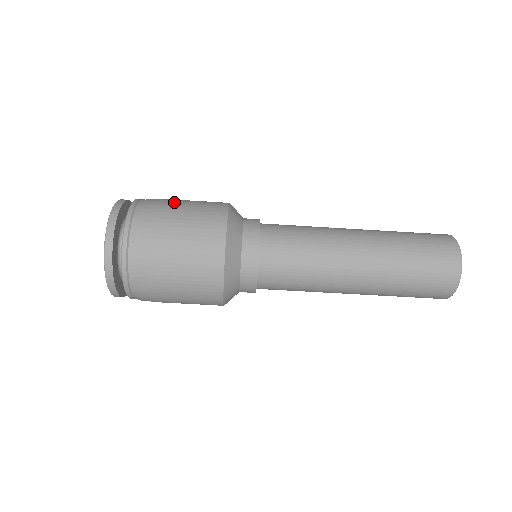
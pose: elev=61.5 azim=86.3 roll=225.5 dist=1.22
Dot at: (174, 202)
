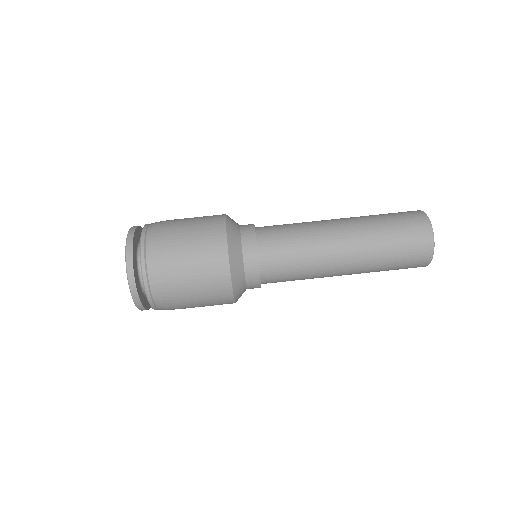
Dot at: occluded
